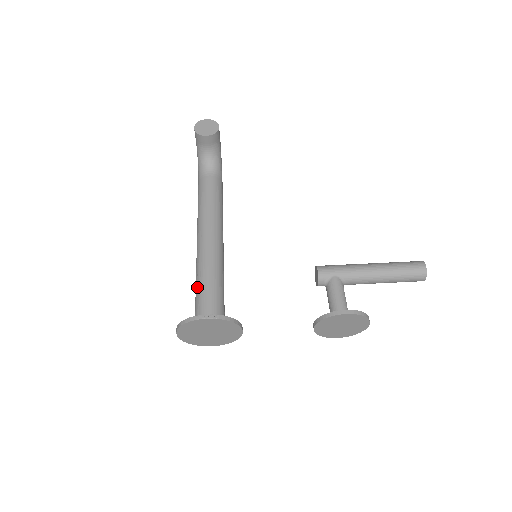
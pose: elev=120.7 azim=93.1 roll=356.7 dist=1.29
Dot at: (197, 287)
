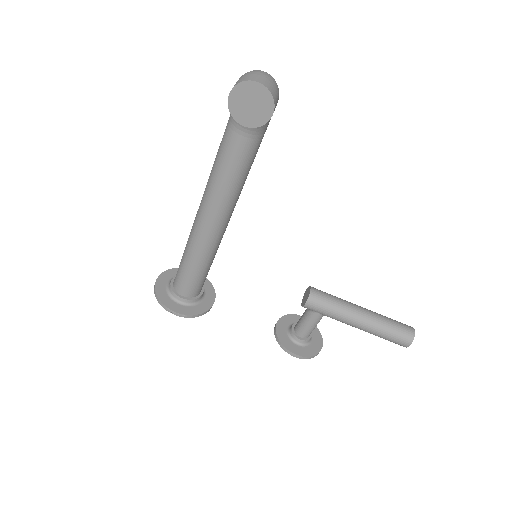
Dot at: (182, 263)
